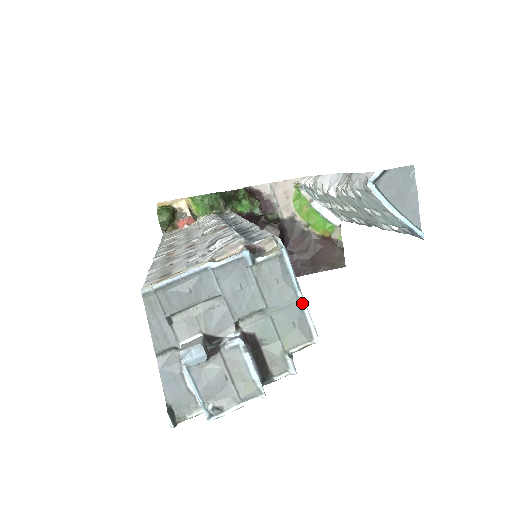
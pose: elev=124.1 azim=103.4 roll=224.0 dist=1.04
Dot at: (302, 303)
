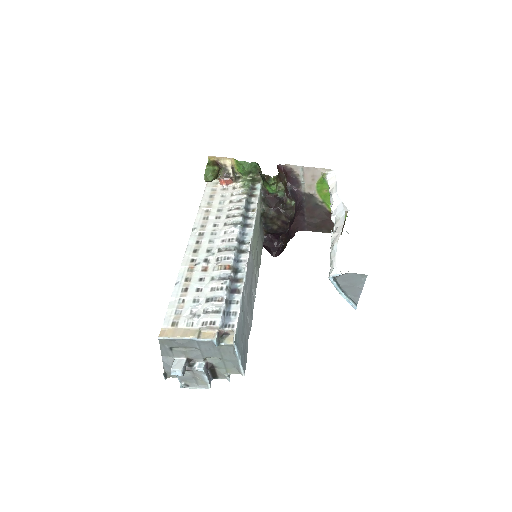
Dot at: (240, 364)
